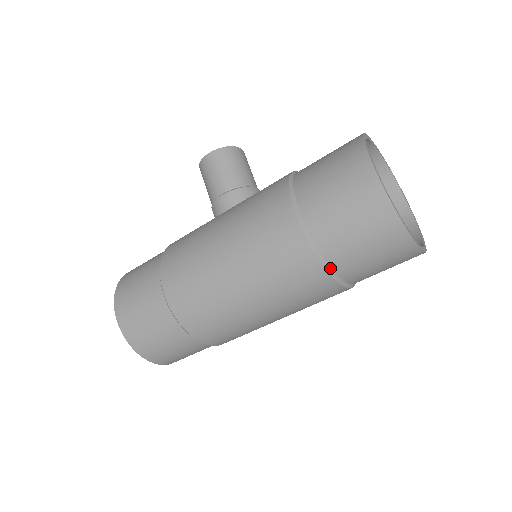
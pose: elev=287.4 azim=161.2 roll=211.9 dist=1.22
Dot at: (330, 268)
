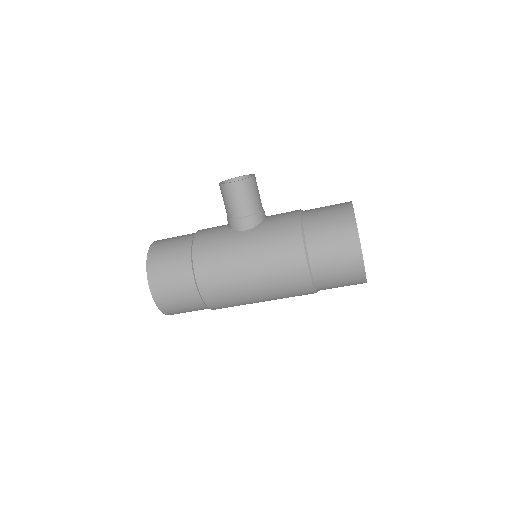
Dot at: (316, 289)
